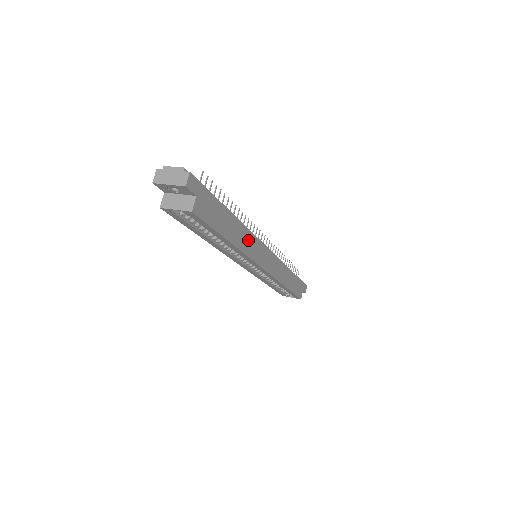
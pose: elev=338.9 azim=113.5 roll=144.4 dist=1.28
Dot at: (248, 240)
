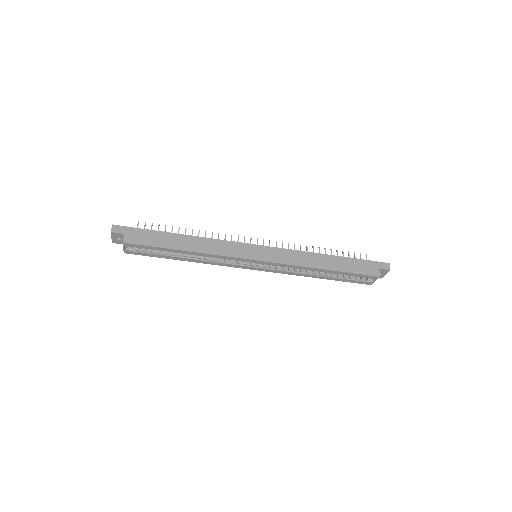
Dot at: (213, 245)
